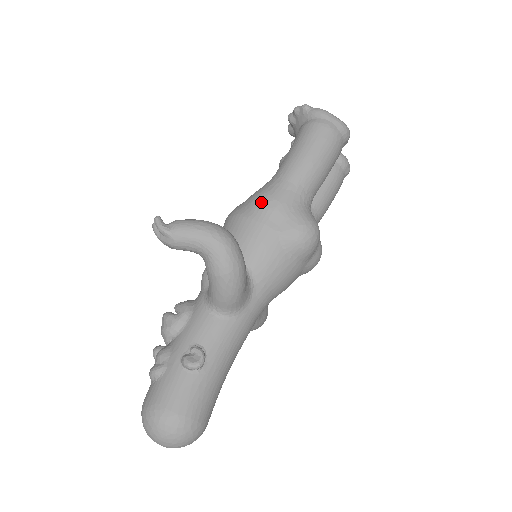
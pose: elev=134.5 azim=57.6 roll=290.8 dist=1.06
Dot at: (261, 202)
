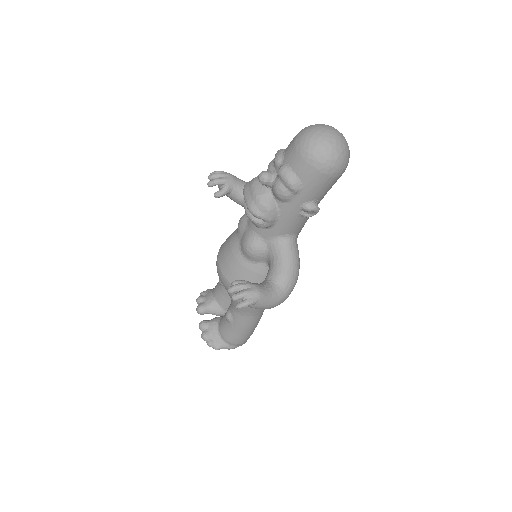
Dot at: occluded
